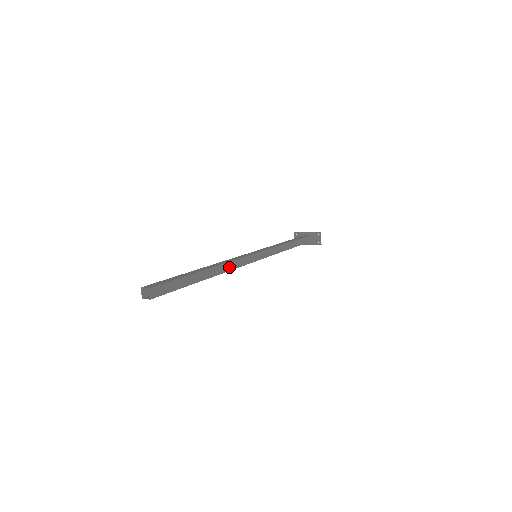
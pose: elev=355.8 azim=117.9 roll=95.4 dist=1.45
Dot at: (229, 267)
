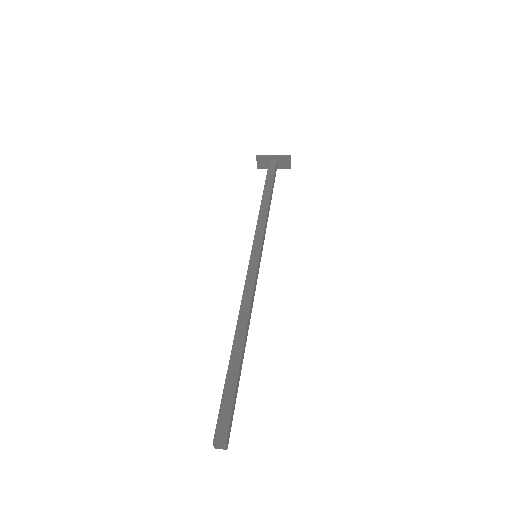
Dot at: (251, 311)
